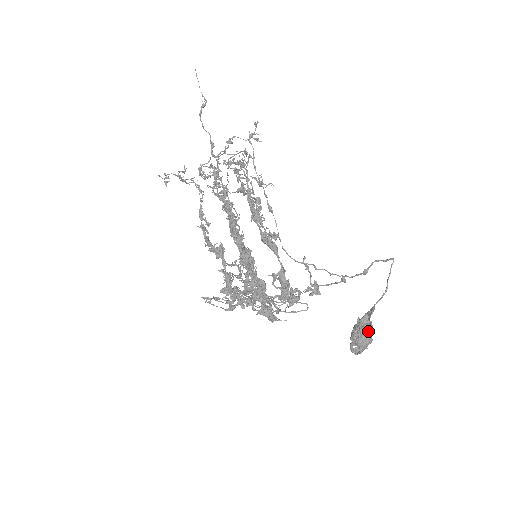
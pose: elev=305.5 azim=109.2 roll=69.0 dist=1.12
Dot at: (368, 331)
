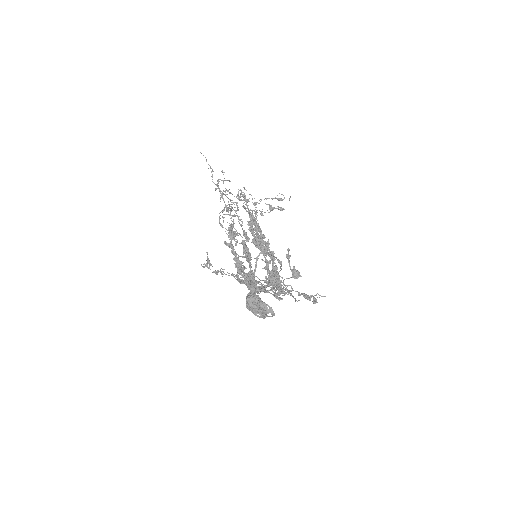
Dot at: (247, 299)
